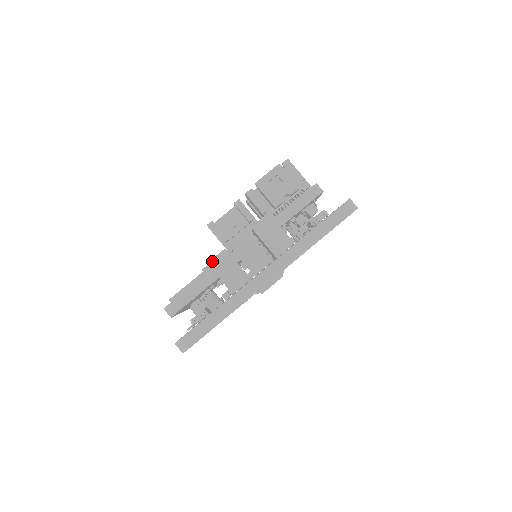
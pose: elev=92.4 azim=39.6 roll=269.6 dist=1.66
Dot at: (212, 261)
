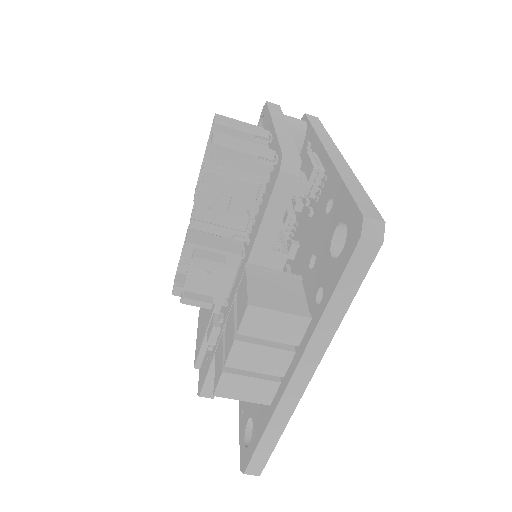
Dot at: (217, 391)
